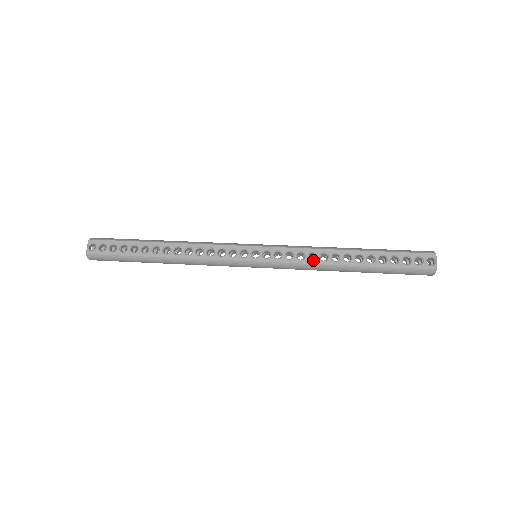
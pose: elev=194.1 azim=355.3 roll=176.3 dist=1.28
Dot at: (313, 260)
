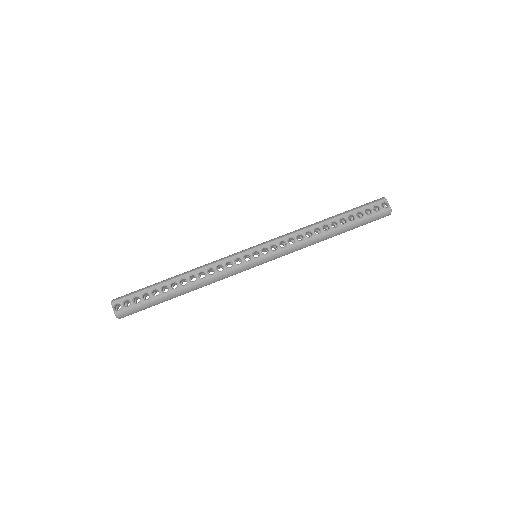
Dot at: (302, 240)
